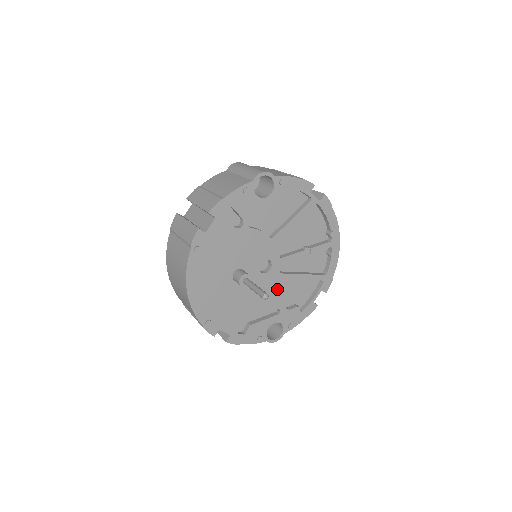
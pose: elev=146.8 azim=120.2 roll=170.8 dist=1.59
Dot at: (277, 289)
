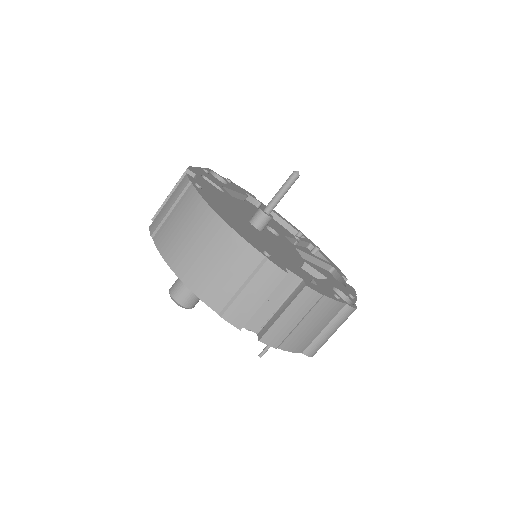
Dot at: occluded
